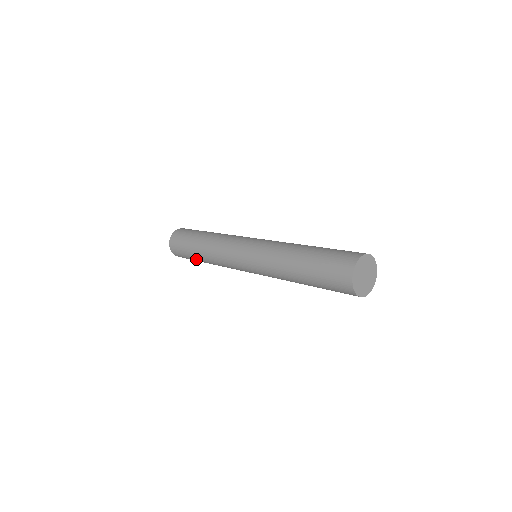
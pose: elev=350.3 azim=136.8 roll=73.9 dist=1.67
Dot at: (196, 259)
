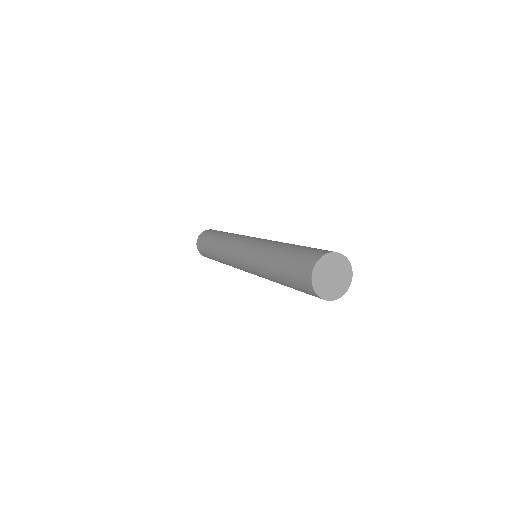
Dot at: occluded
